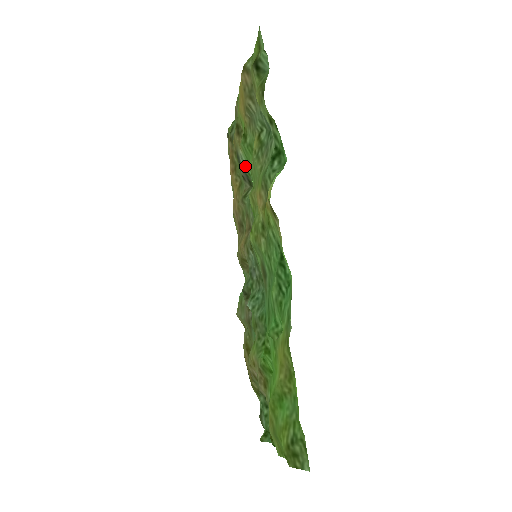
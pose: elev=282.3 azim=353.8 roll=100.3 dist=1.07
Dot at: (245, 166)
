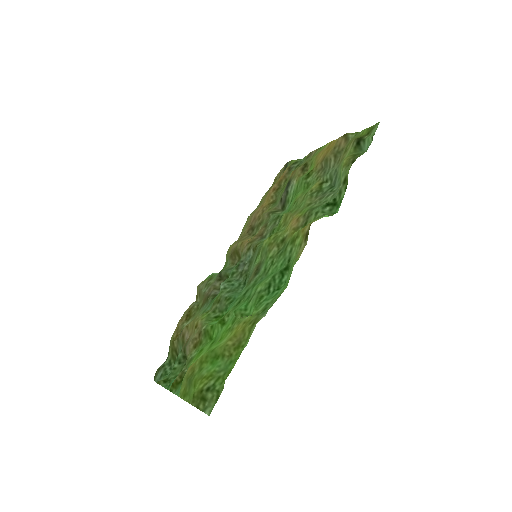
Dot at: (290, 193)
